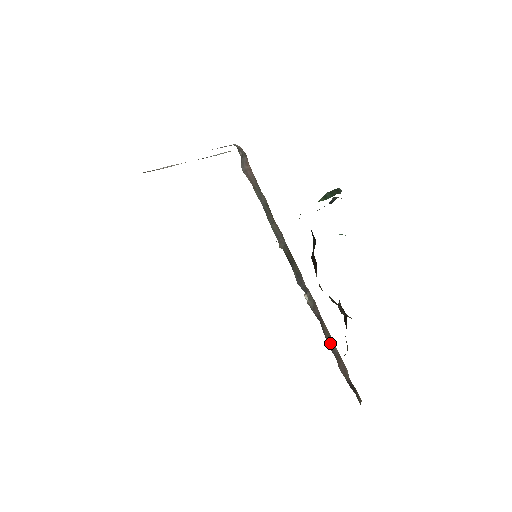
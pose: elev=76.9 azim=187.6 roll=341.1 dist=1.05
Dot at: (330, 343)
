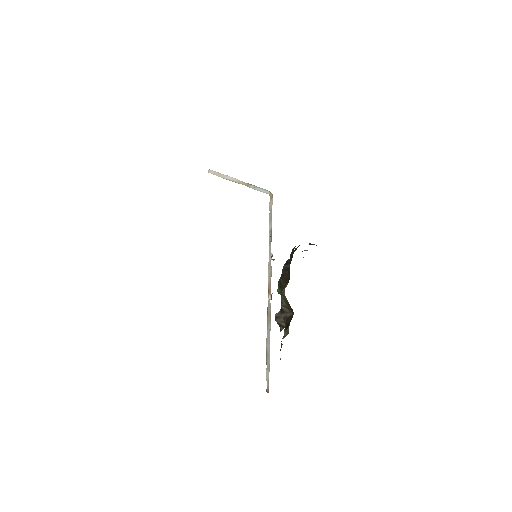
Dot at: occluded
